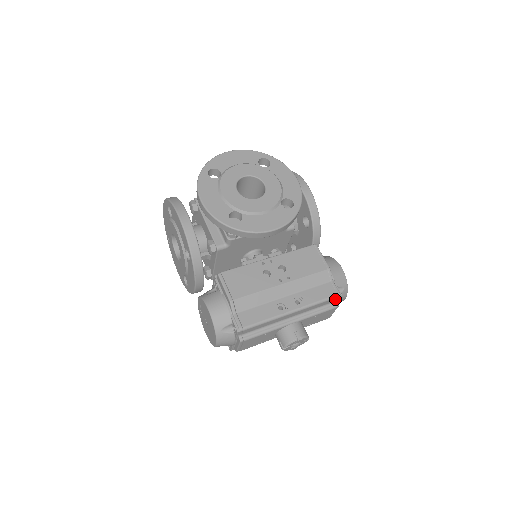
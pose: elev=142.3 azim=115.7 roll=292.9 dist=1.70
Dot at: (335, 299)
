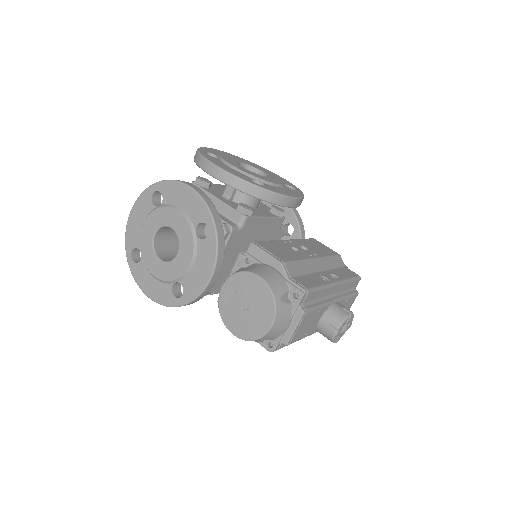
Dot at: (356, 283)
